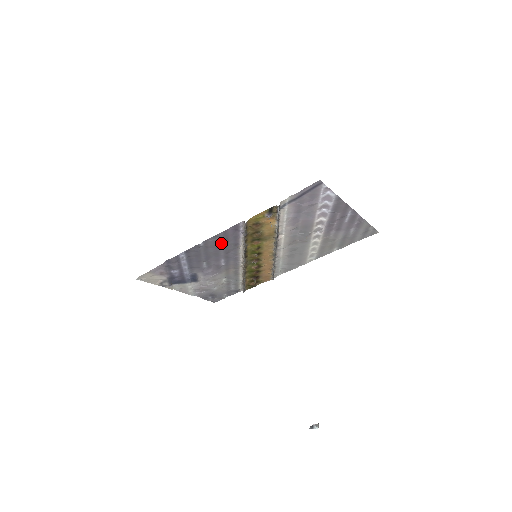
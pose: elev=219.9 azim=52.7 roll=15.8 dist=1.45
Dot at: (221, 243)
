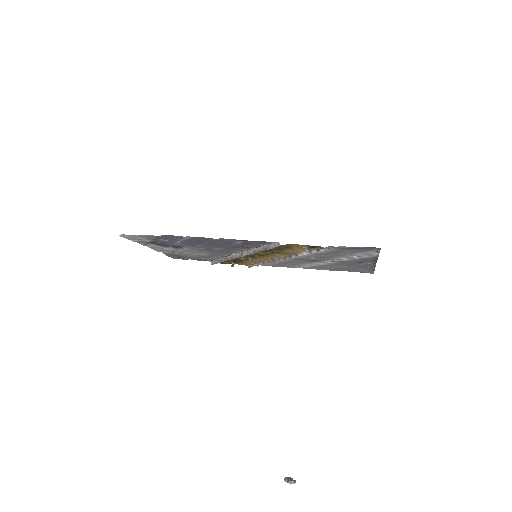
Dot at: (236, 243)
